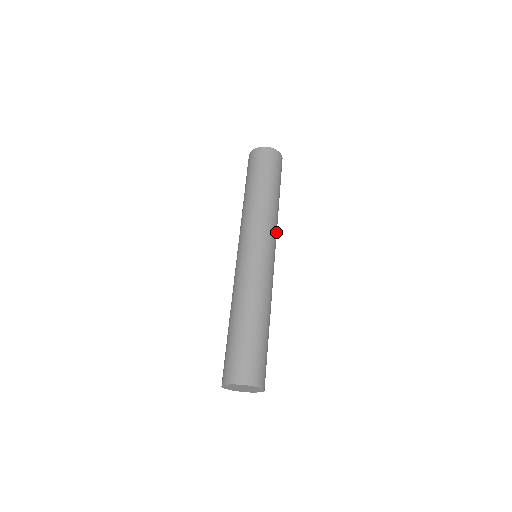
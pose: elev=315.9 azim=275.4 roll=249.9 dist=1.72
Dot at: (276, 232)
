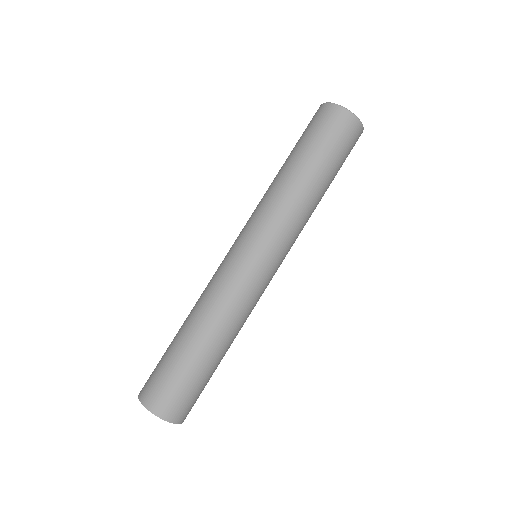
Dot at: (296, 238)
